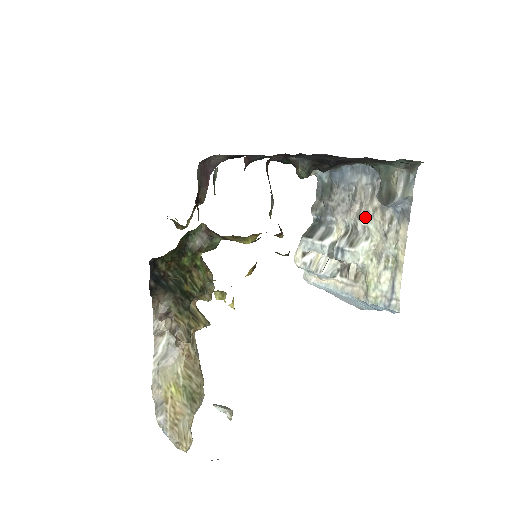
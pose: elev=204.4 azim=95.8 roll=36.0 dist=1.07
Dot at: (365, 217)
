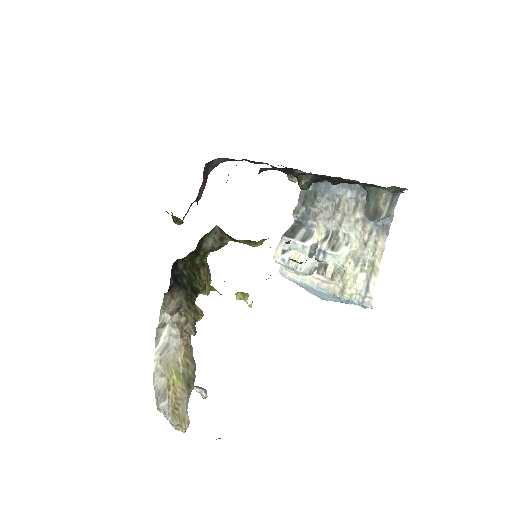
Dot at: (347, 226)
